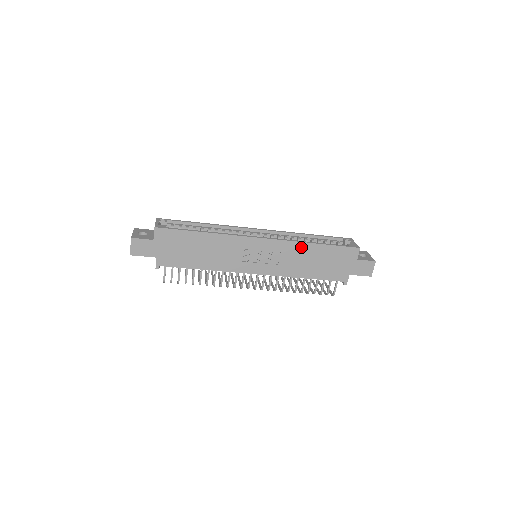
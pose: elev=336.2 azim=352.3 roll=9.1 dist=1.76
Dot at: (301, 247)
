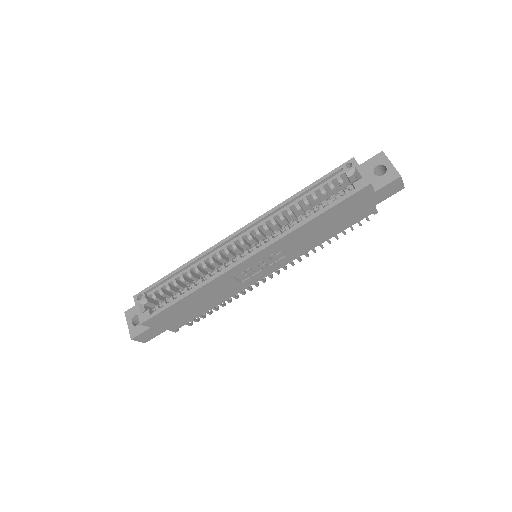
Dot at: (297, 233)
